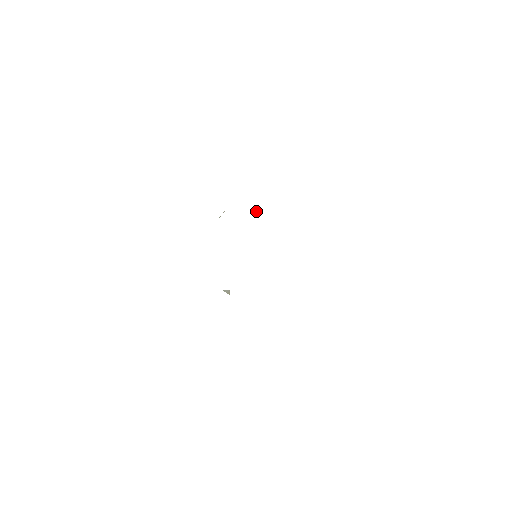
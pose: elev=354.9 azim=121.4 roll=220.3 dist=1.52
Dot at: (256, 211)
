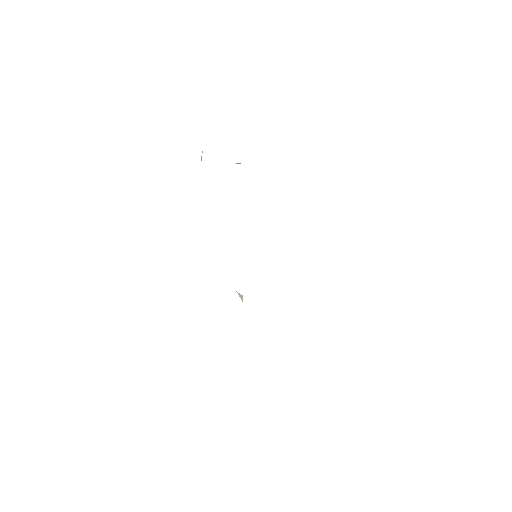
Dot at: occluded
